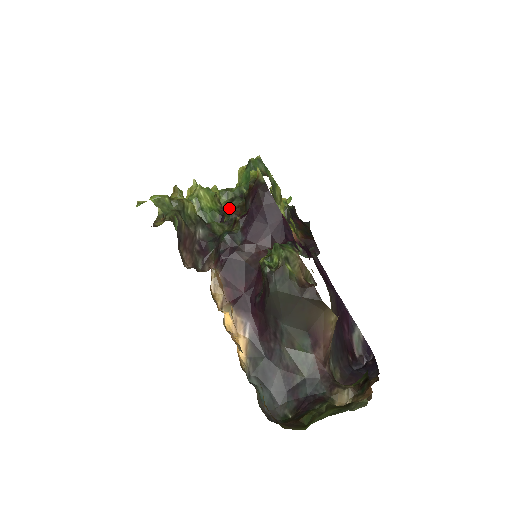
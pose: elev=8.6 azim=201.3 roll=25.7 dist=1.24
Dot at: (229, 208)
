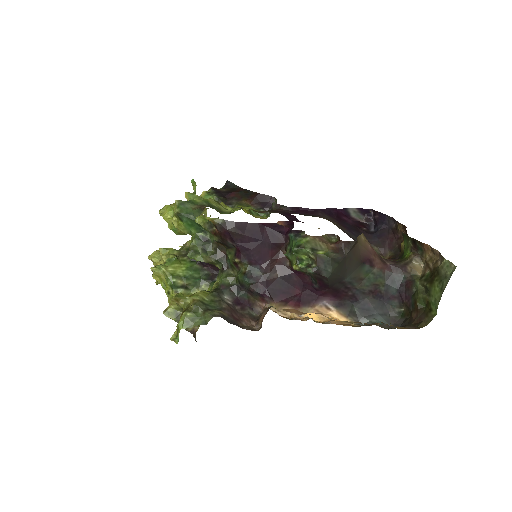
Dot at: (212, 258)
